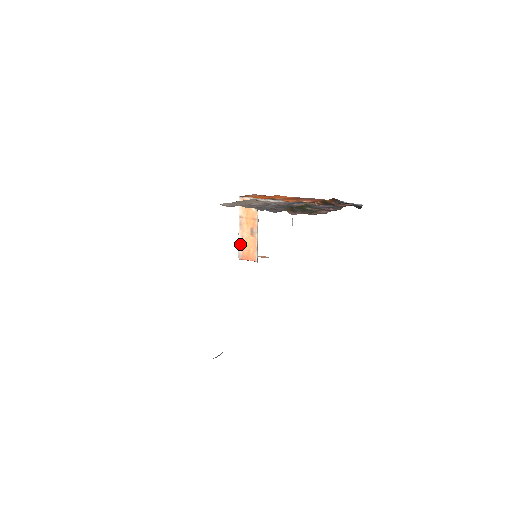
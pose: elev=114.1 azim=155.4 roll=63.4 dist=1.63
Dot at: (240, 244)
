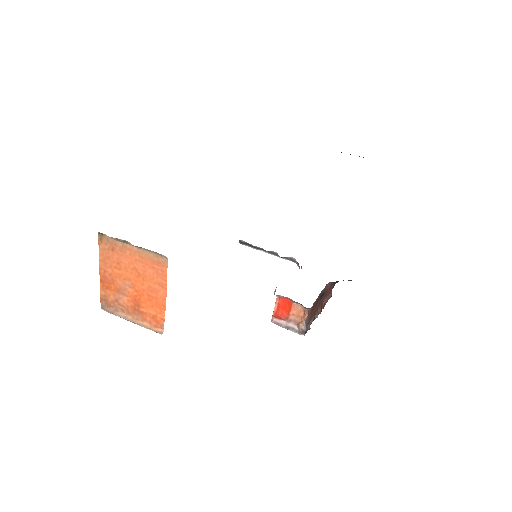
Dot at: occluded
